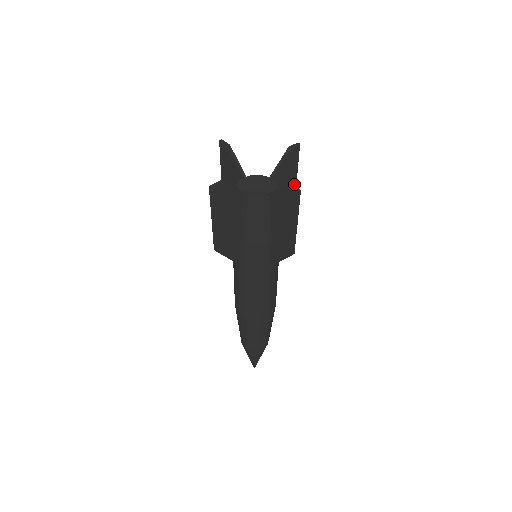
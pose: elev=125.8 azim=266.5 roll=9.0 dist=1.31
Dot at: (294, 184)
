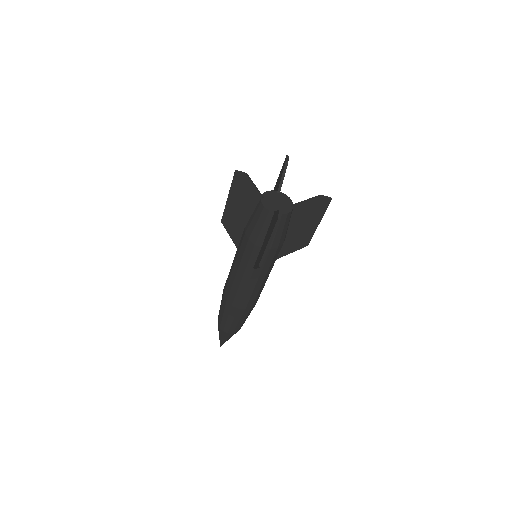
Dot at: occluded
